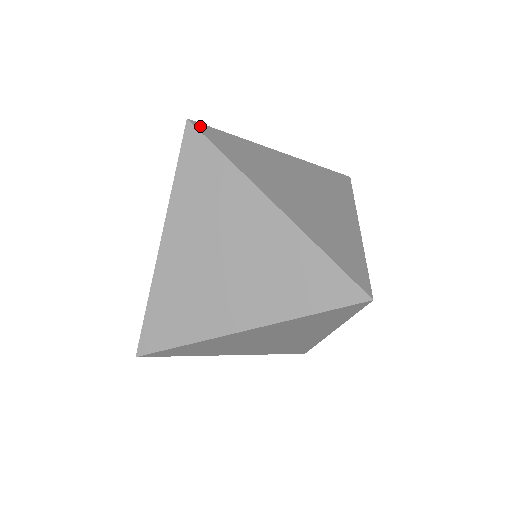
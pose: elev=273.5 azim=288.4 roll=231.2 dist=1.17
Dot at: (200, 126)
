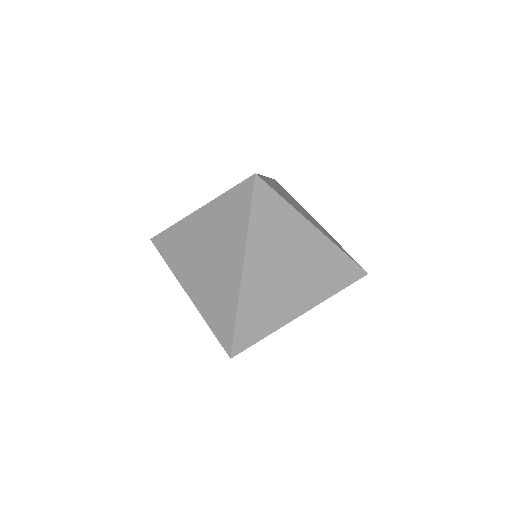
Dot at: (260, 184)
